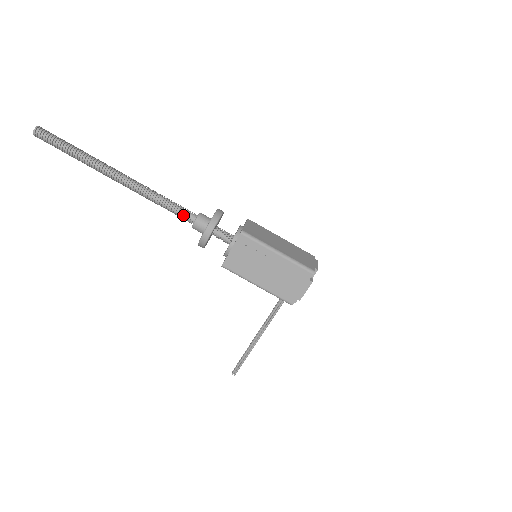
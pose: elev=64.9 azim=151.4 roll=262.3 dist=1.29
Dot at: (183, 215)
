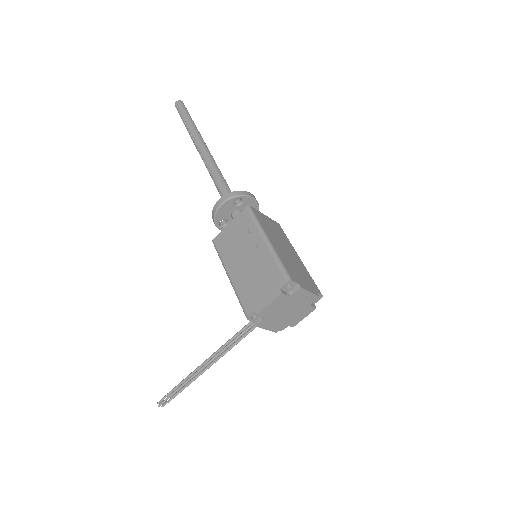
Dot at: (221, 189)
